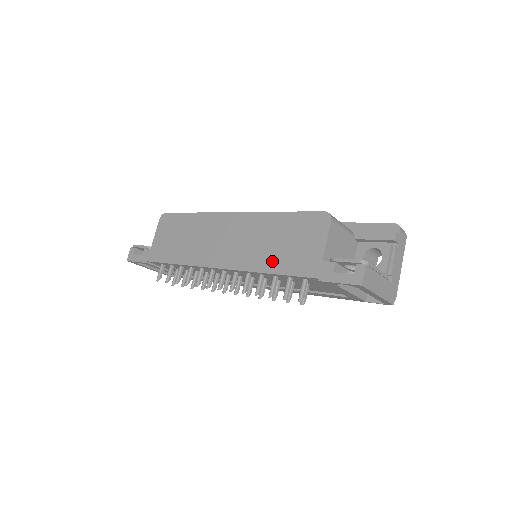
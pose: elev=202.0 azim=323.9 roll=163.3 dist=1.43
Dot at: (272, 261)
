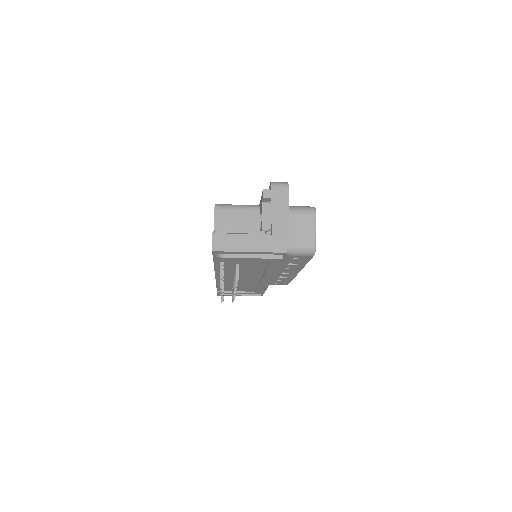
Dot at: occluded
